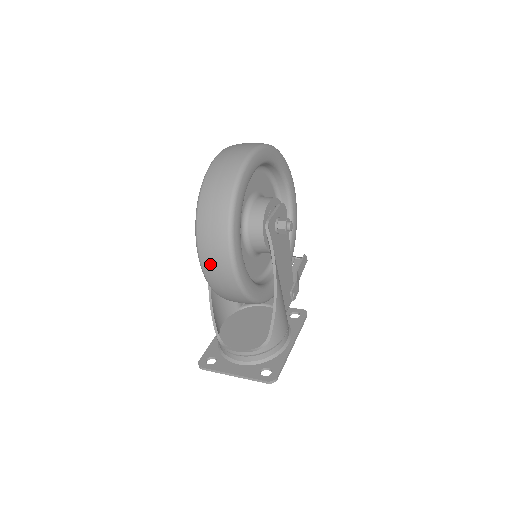
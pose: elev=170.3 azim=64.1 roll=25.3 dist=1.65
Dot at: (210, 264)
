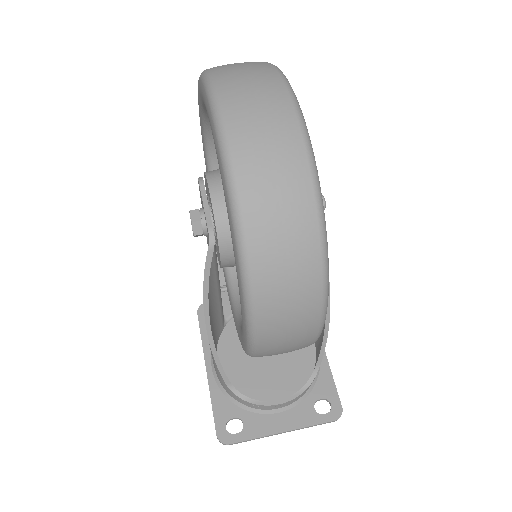
Dot at: (278, 341)
